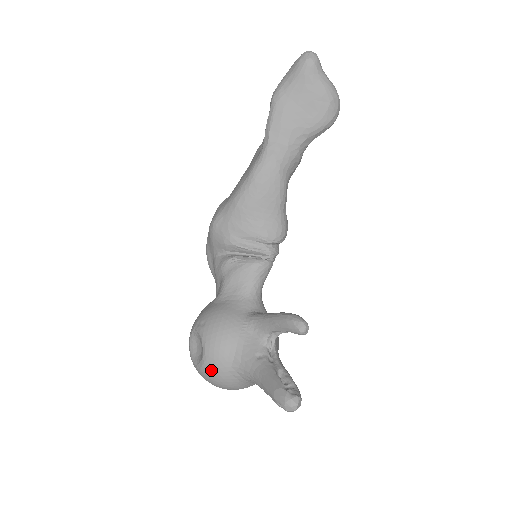
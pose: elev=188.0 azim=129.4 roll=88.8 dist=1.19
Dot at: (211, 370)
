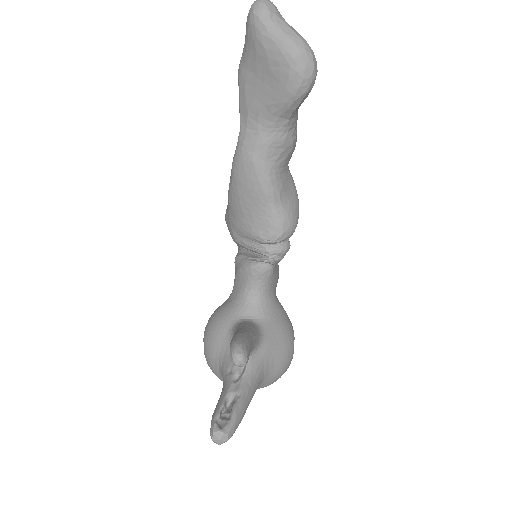
Dot at: (211, 369)
